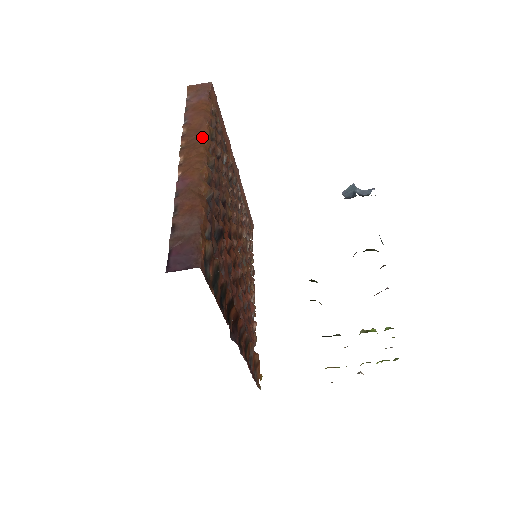
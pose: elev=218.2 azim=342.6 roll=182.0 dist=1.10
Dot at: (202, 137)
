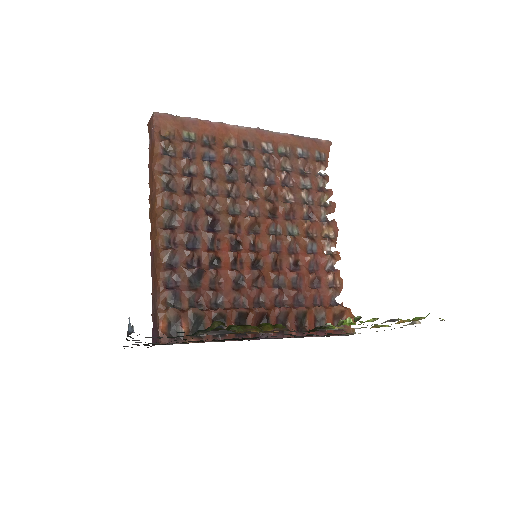
Dot at: (154, 195)
